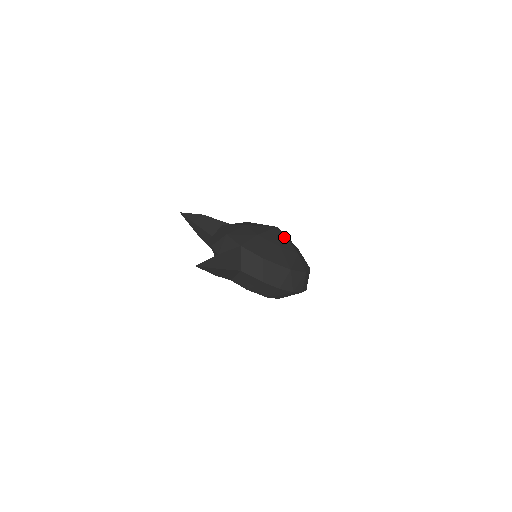
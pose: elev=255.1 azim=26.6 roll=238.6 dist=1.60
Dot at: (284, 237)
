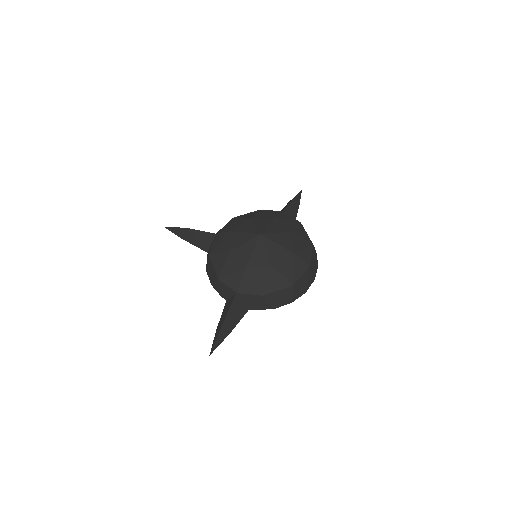
Dot at: (272, 243)
